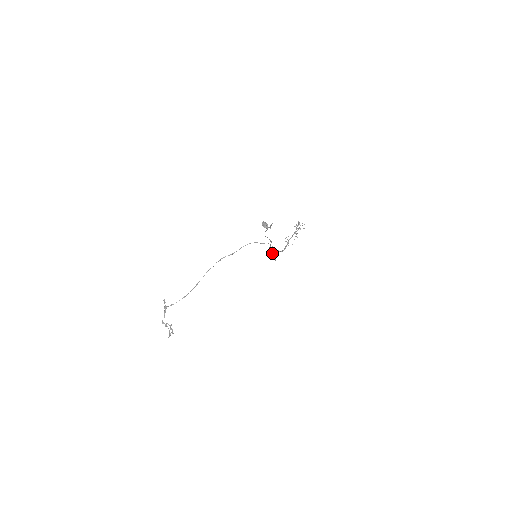
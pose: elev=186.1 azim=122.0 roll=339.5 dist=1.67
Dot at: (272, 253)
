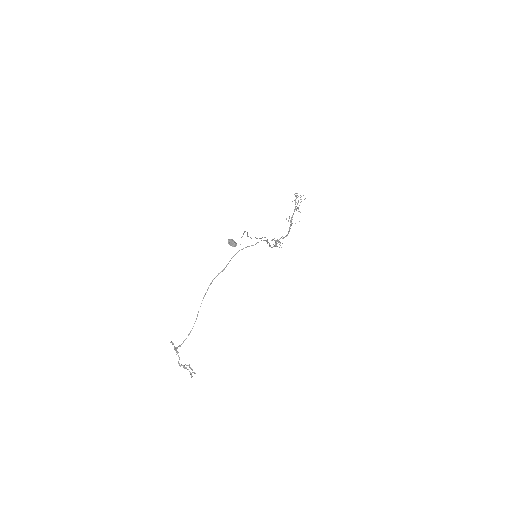
Dot at: (276, 242)
